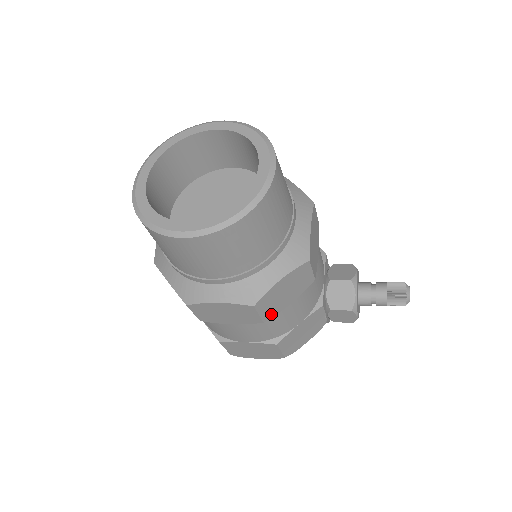
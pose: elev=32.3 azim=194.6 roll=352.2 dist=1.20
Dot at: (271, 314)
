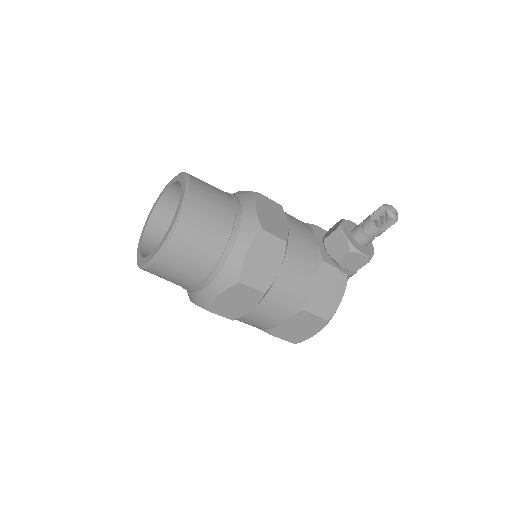
Dot at: (266, 284)
